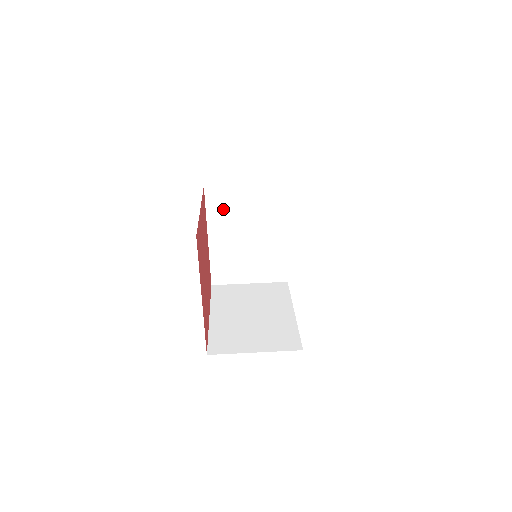
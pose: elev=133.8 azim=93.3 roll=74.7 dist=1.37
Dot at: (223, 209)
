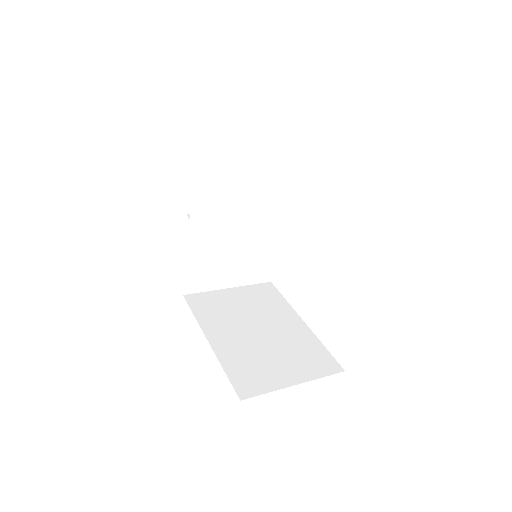
Dot at: (214, 196)
